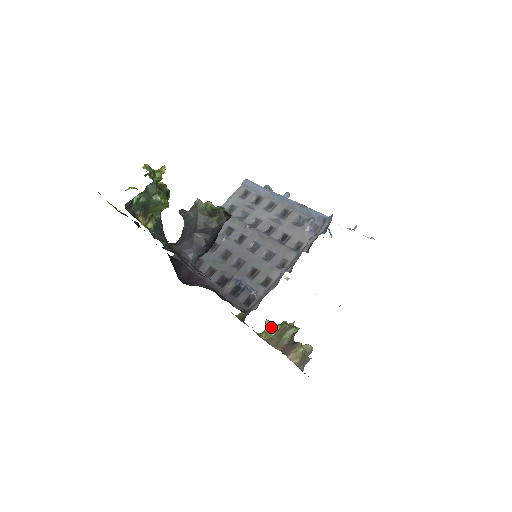
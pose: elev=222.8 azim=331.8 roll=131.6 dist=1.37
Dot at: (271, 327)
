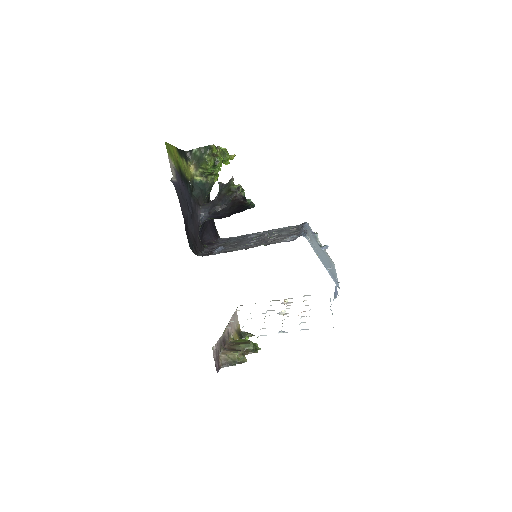
Dot at: (244, 339)
